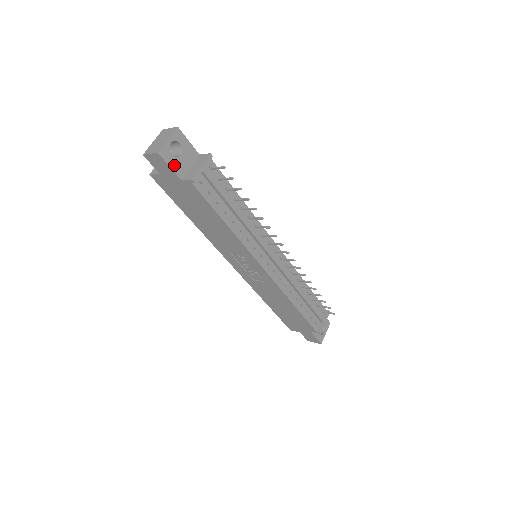
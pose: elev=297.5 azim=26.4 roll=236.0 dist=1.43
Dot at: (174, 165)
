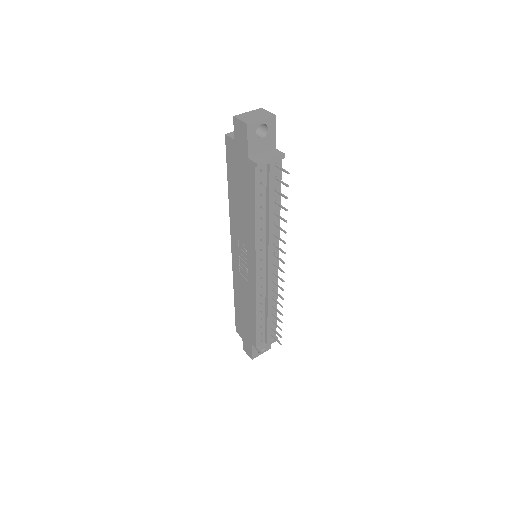
Dot at: (251, 142)
